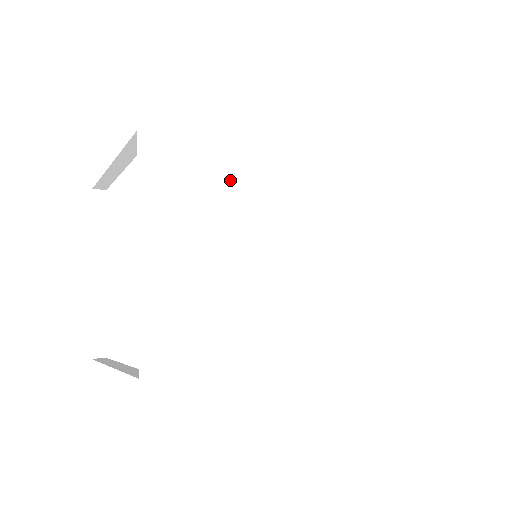
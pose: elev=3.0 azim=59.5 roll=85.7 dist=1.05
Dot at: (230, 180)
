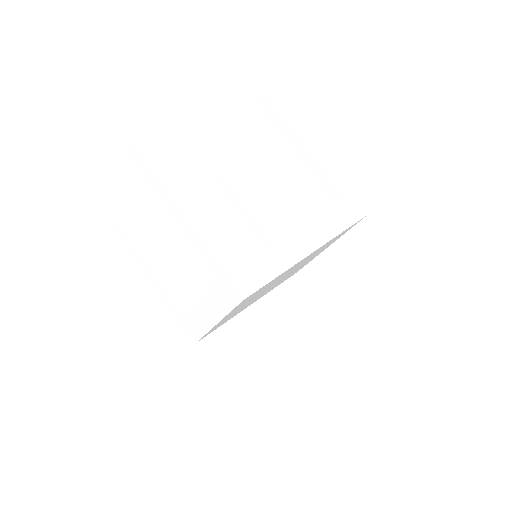
Dot at: occluded
